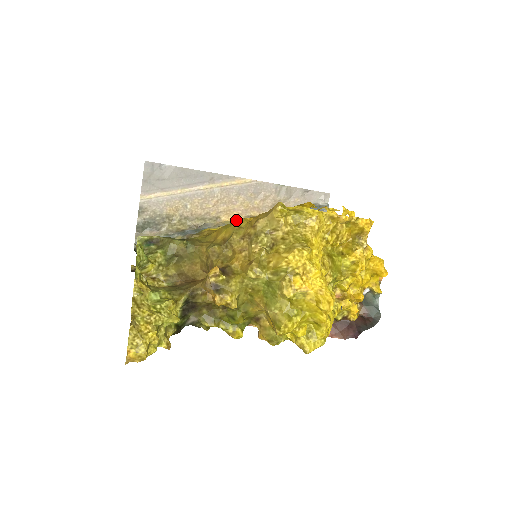
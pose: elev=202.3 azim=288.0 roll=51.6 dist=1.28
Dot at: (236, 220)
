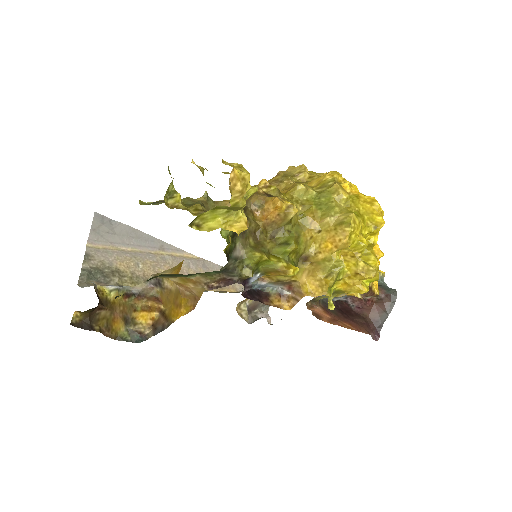
Dot at: occluded
